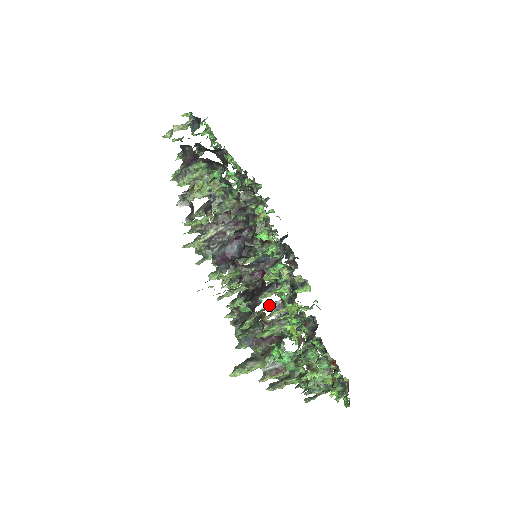
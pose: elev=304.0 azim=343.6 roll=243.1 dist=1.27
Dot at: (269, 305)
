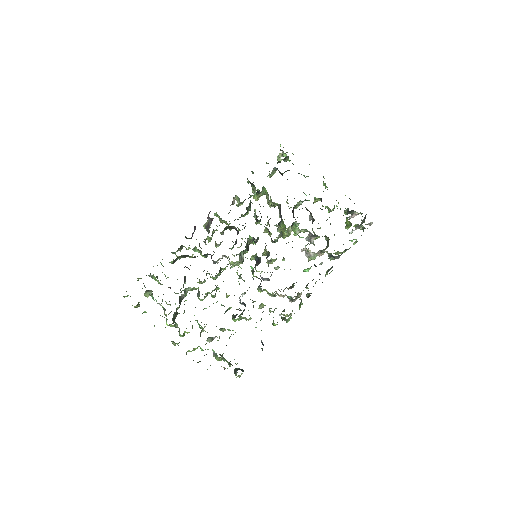
Dot at: (242, 293)
